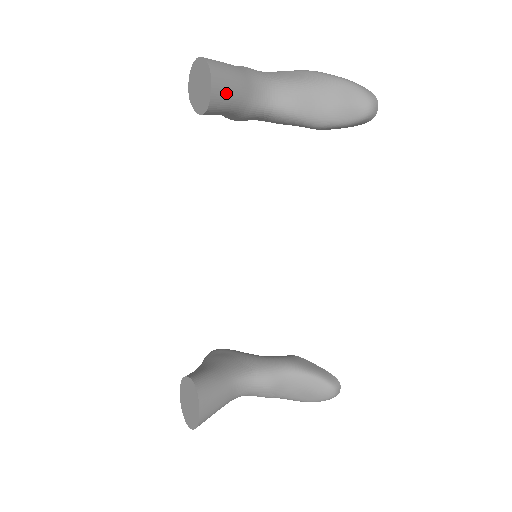
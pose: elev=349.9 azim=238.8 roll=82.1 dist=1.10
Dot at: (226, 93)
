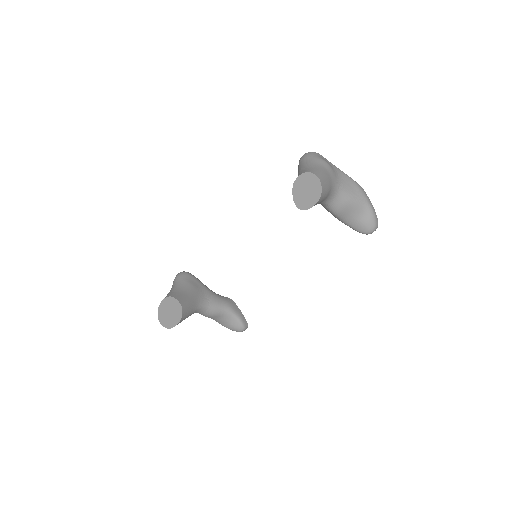
Dot at: occluded
